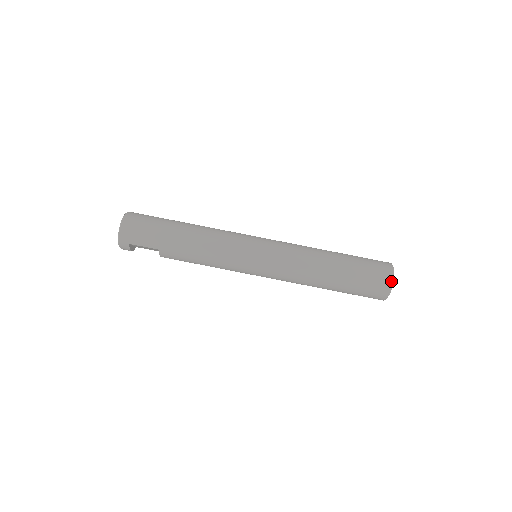
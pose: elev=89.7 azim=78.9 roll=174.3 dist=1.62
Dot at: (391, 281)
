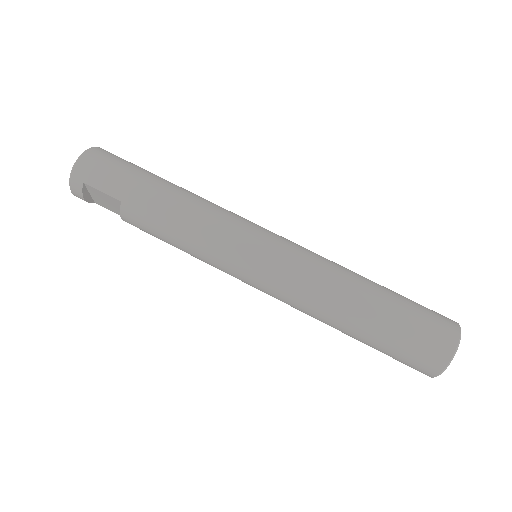
Dot at: (455, 343)
